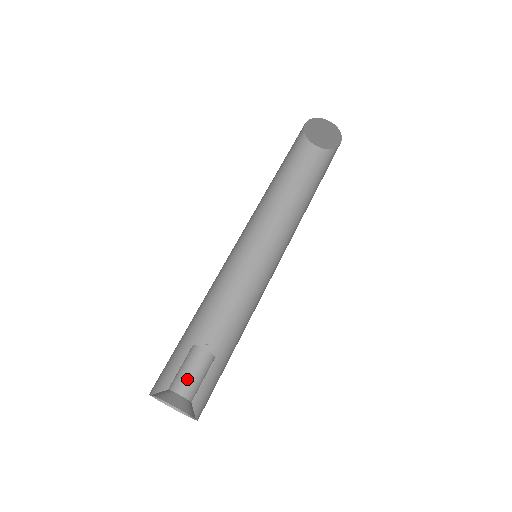
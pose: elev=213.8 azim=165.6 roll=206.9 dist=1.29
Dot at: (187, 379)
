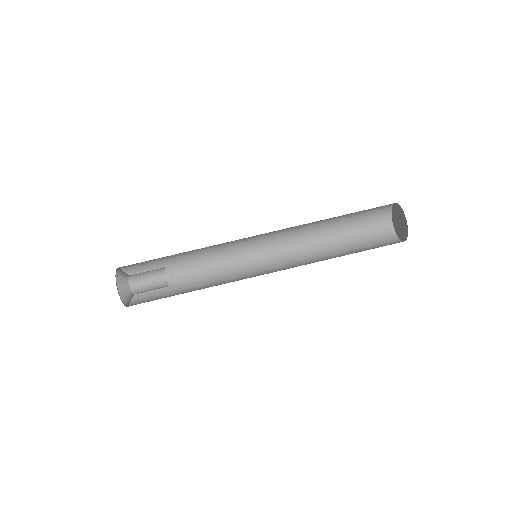
Dot at: (140, 278)
